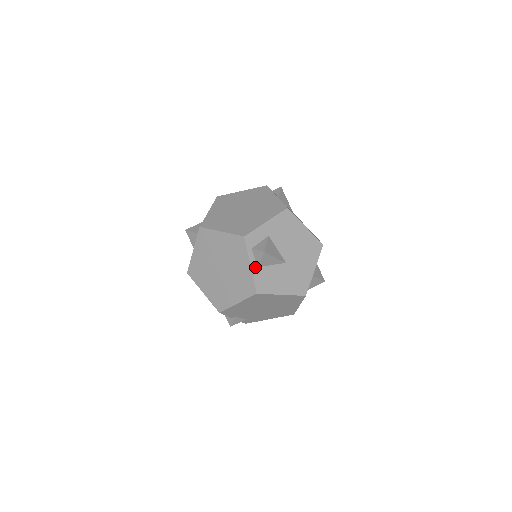
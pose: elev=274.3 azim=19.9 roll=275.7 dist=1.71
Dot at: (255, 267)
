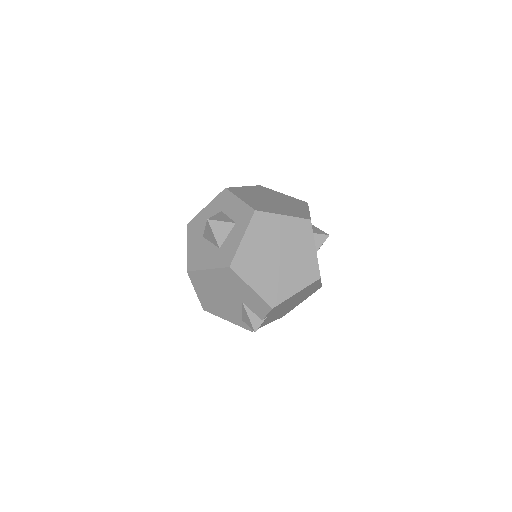
Dot at: (316, 252)
